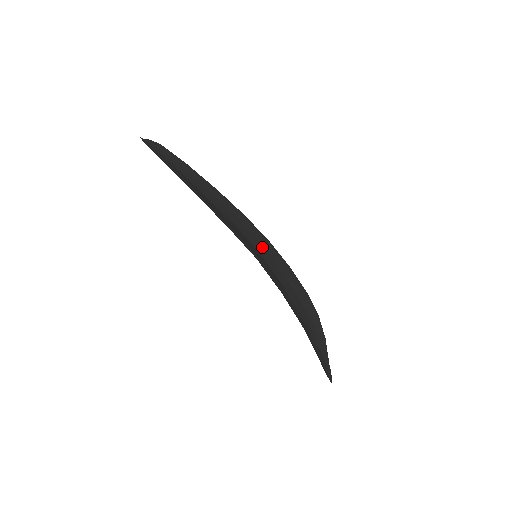
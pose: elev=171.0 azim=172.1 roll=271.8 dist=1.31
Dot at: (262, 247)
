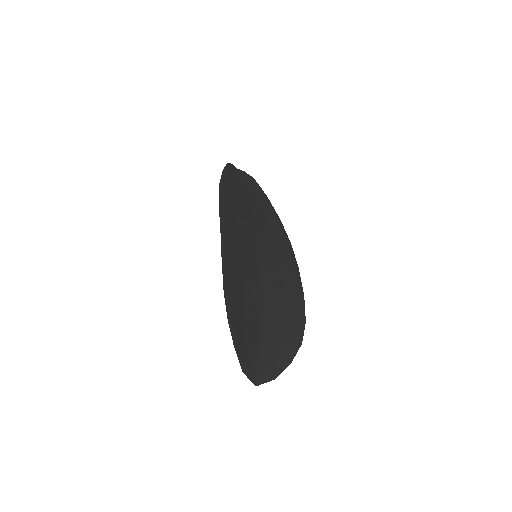
Dot at: (274, 259)
